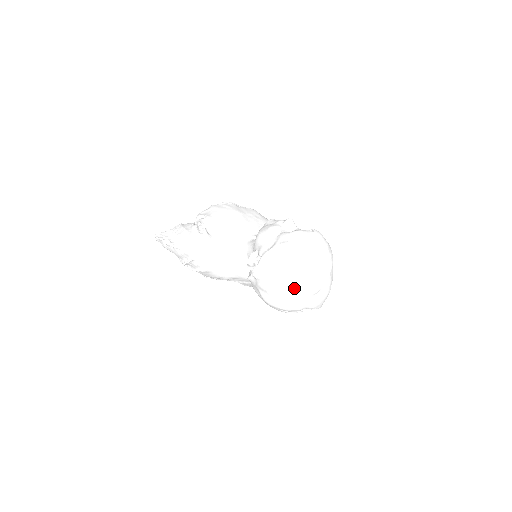
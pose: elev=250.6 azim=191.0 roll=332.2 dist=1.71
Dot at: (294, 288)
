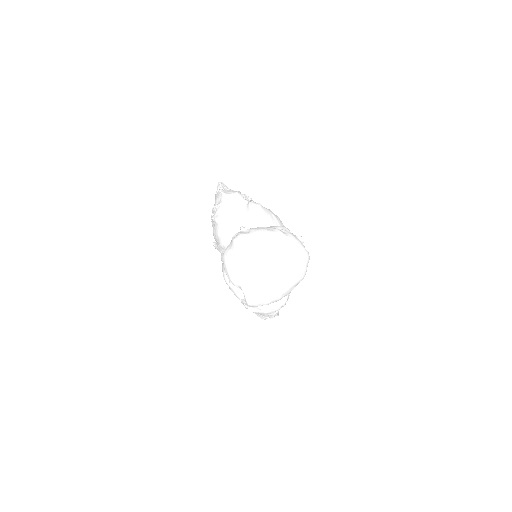
Dot at: (250, 255)
